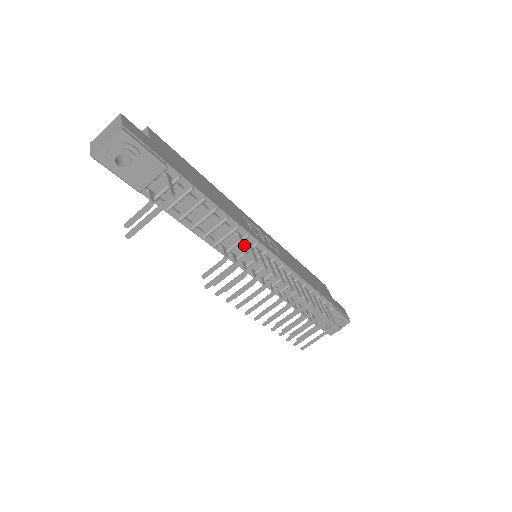
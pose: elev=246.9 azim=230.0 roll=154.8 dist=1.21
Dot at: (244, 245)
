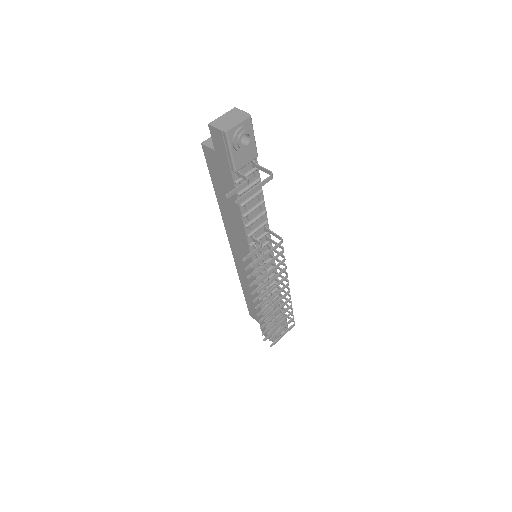
Dot at: (275, 235)
